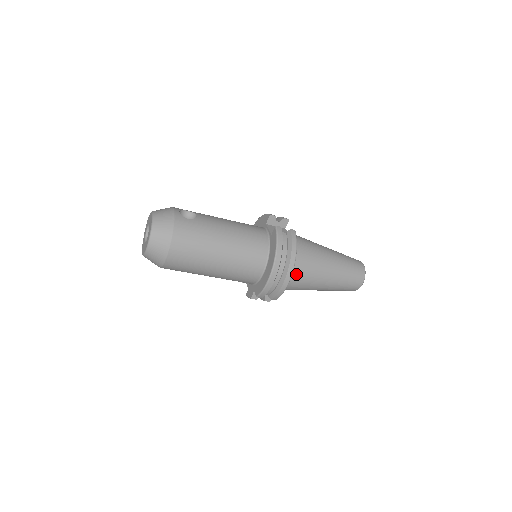
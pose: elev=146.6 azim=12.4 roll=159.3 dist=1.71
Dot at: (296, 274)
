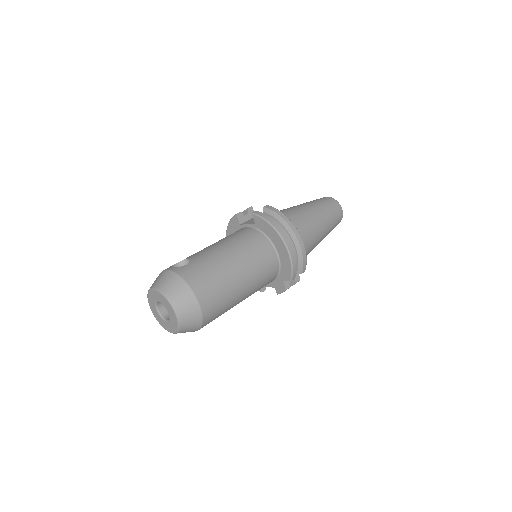
Dot at: occluded
